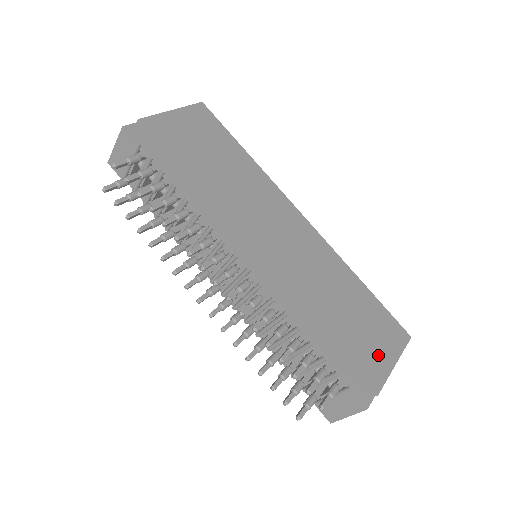
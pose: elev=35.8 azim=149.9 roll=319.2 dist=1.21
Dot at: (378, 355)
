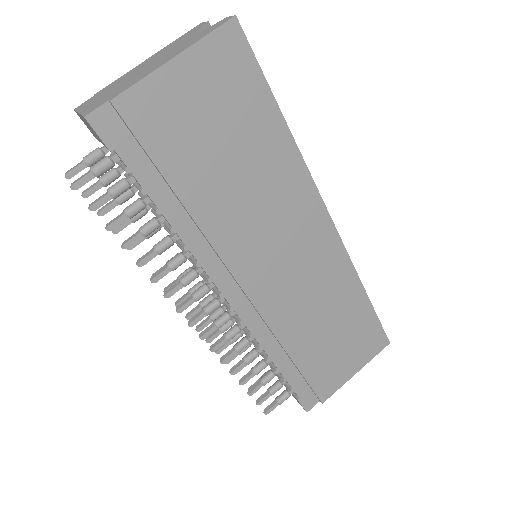
Dot at: (342, 369)
